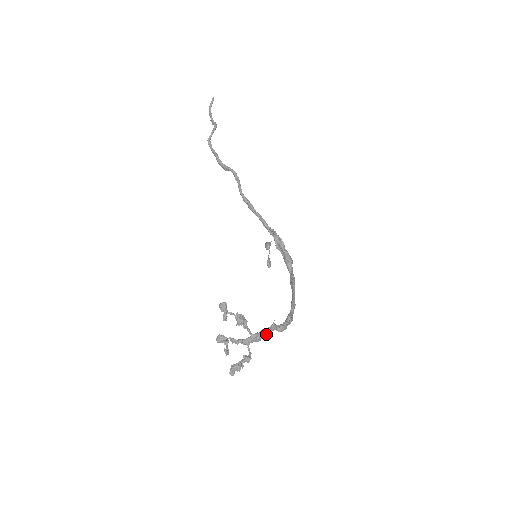
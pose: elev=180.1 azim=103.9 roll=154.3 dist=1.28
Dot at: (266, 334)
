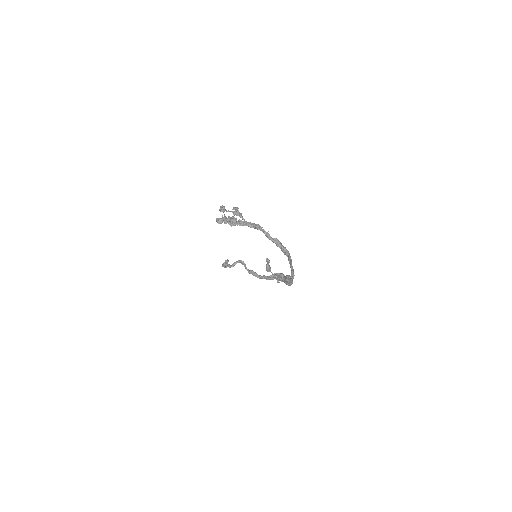
Dot at: (260, 226)
